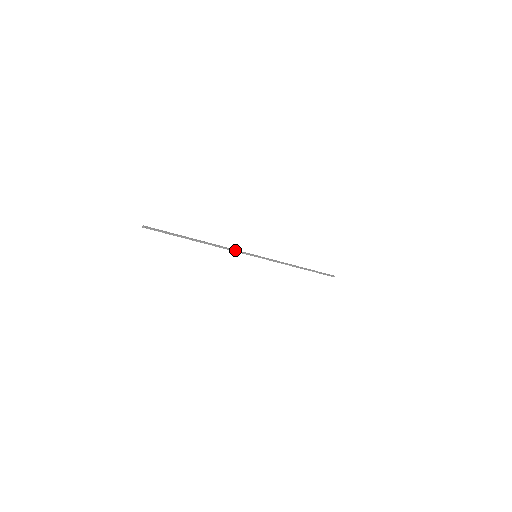
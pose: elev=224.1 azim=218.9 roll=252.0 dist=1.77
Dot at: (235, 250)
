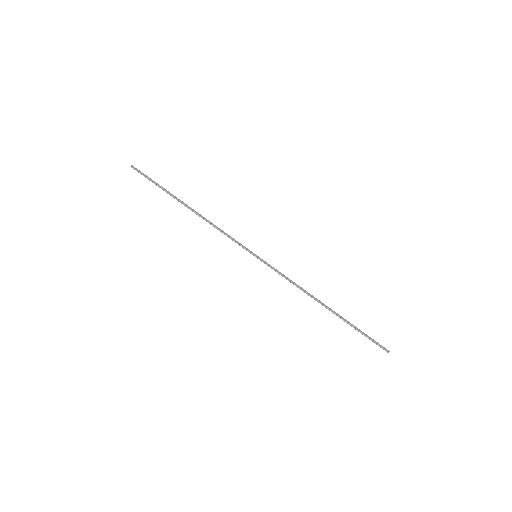
Dot at: (228, 235)
